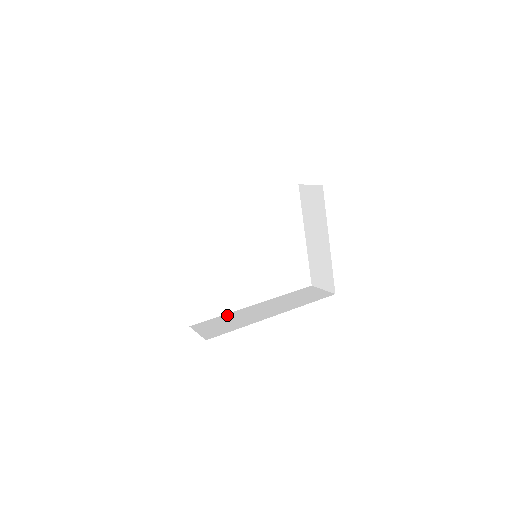
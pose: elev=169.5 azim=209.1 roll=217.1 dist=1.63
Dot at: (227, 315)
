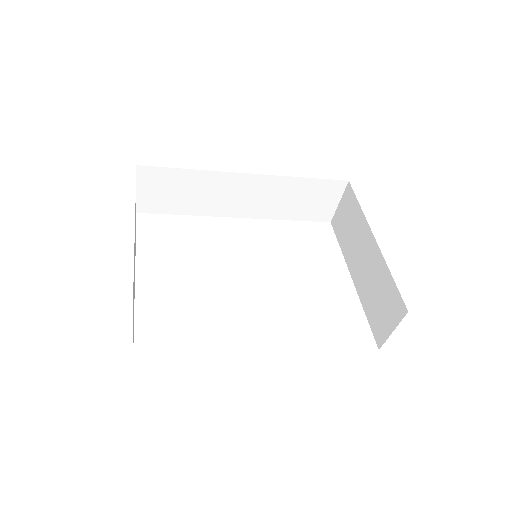
Dot at: occluded
